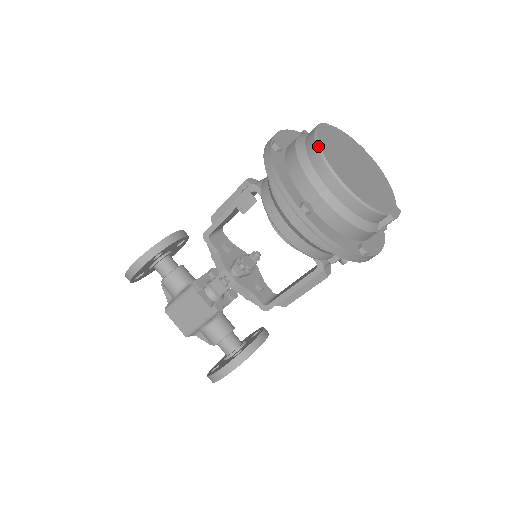
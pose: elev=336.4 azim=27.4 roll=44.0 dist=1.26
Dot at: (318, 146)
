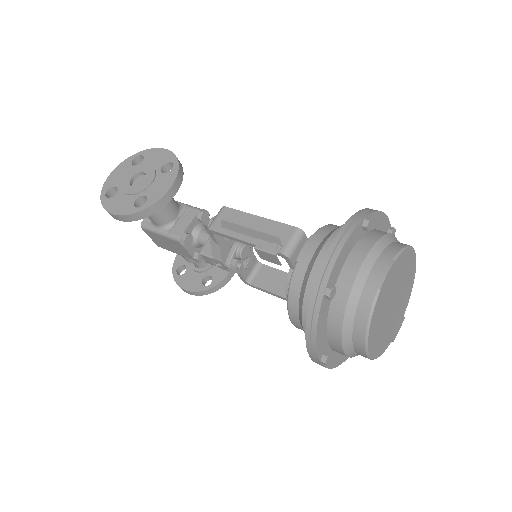
Dot at: (369, 326)
